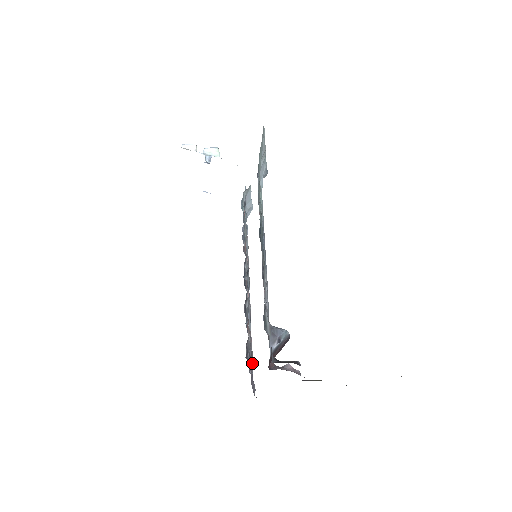
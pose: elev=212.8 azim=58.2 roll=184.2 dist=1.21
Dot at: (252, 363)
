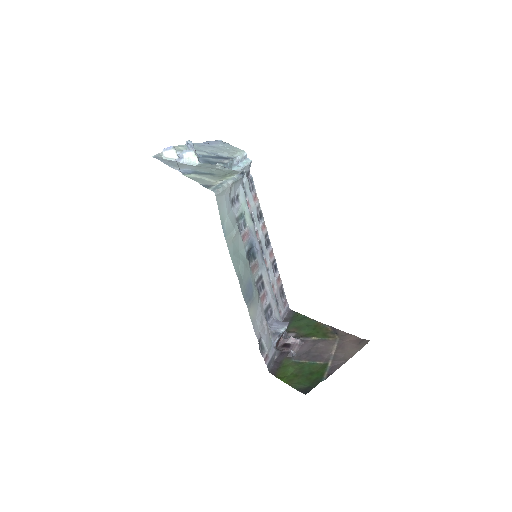
Dot at: (283, 288)
